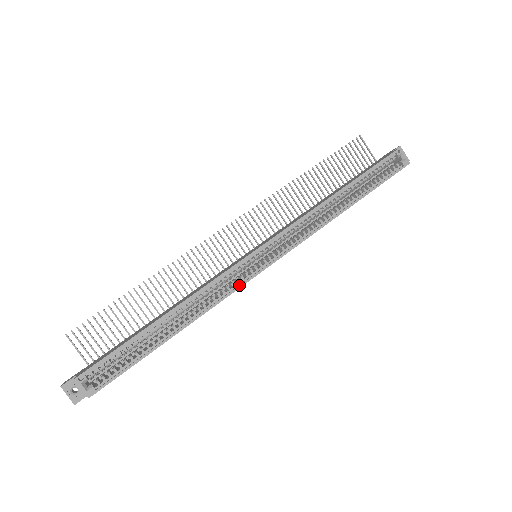
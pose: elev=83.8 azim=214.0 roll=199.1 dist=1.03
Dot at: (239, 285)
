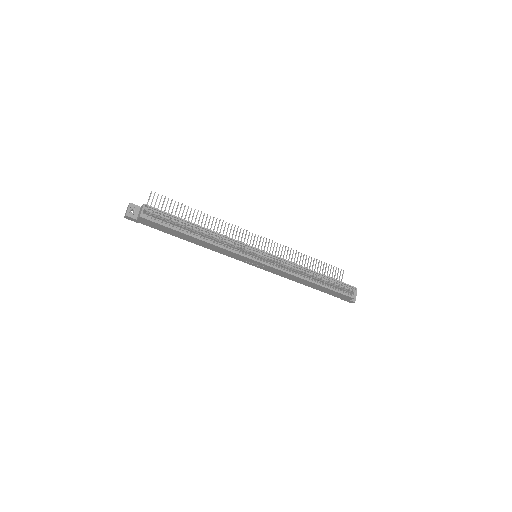
Dot at: (241, 253)
